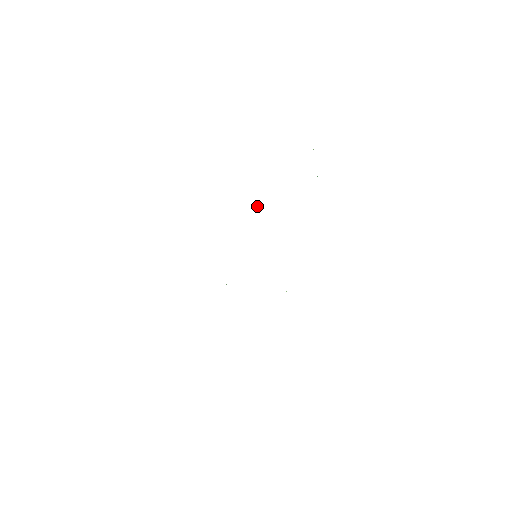
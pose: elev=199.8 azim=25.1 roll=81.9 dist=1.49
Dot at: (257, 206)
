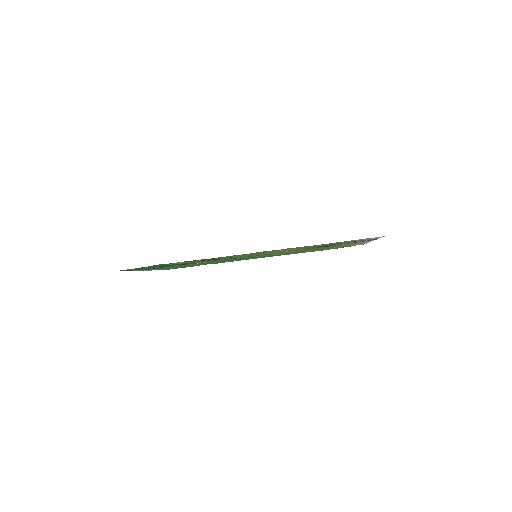
Dot at: occluded
